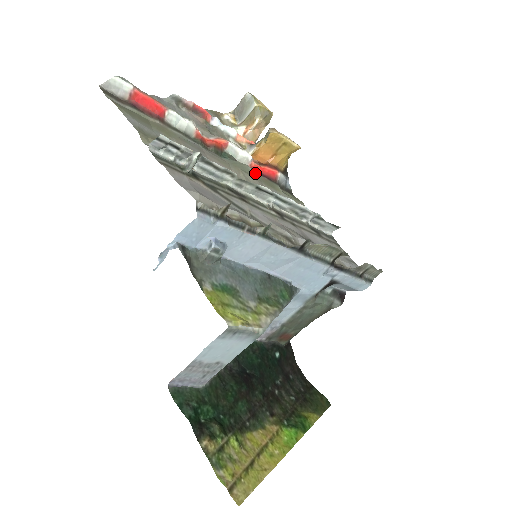
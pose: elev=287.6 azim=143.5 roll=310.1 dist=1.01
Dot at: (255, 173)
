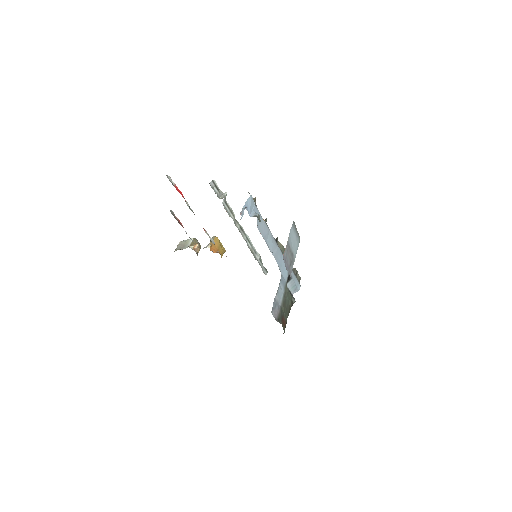
Dot at: occluded
